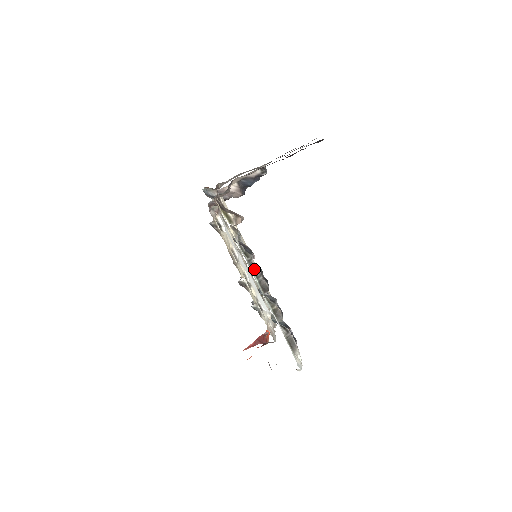
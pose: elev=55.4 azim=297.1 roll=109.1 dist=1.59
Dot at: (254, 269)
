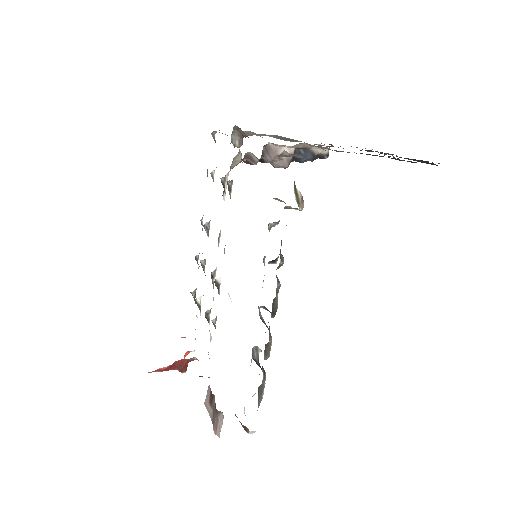
Dot at: (278, 280)
